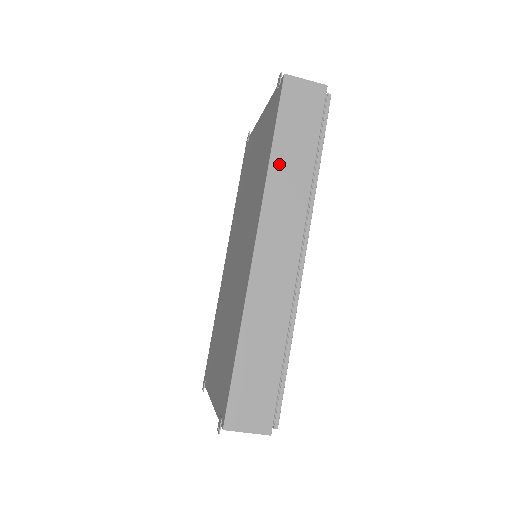
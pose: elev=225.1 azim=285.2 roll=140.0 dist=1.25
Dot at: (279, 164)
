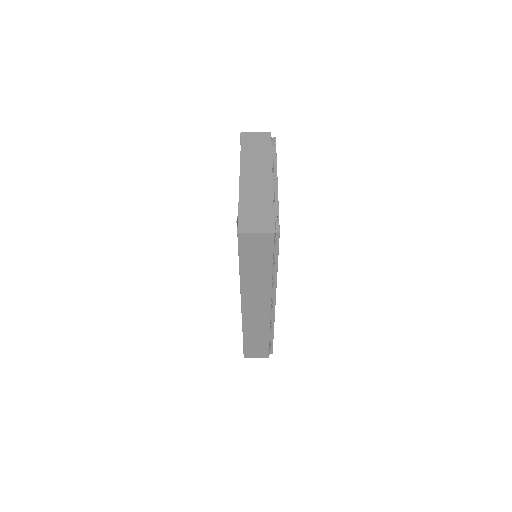
Dot at: (247, 277)
